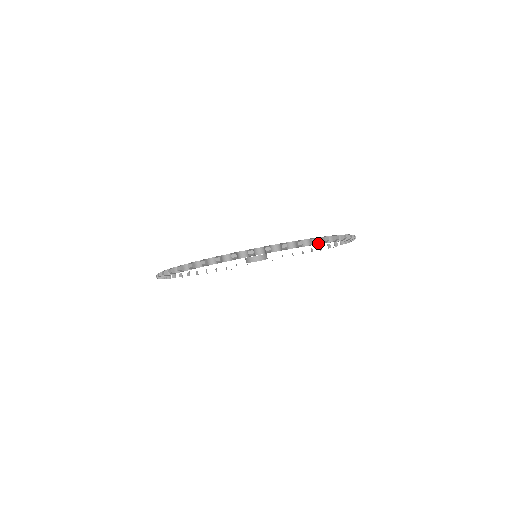
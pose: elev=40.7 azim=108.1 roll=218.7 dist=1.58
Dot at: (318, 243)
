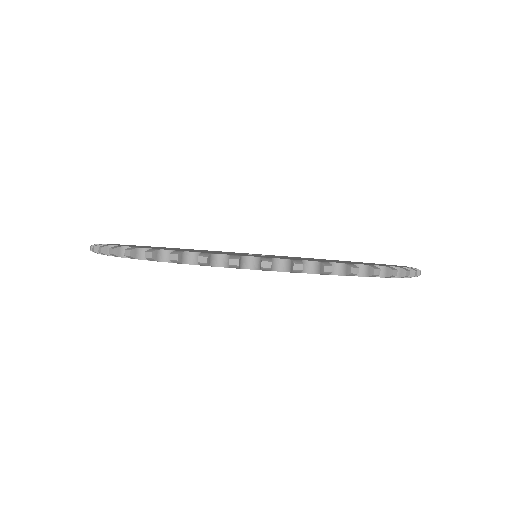
Dot at: (226, 265)
